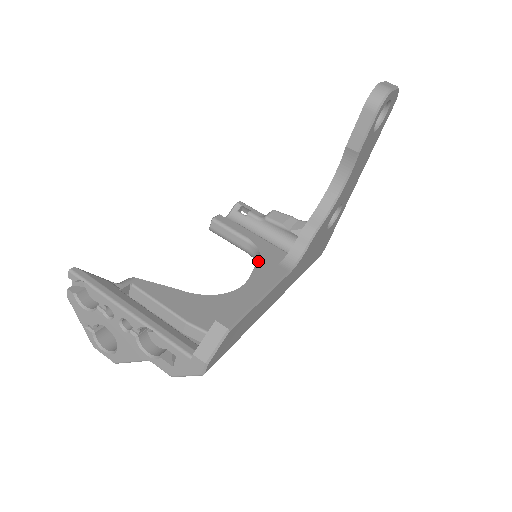
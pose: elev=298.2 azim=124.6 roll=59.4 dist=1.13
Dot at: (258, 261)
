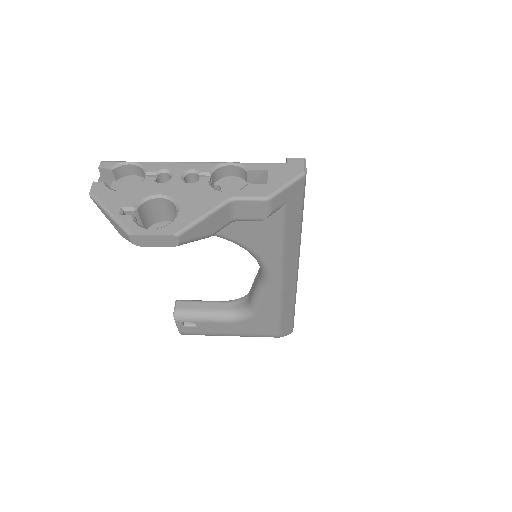
Dot at: occluded
